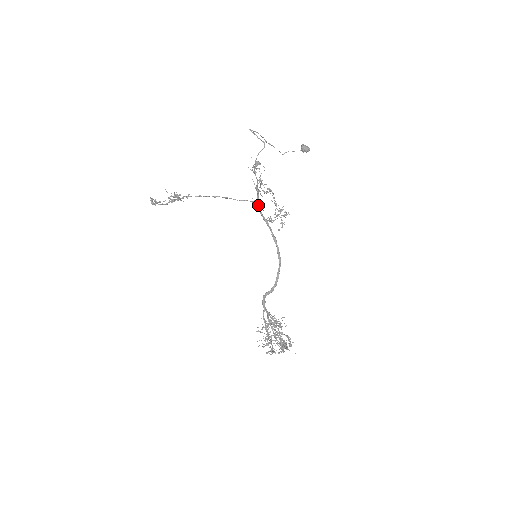
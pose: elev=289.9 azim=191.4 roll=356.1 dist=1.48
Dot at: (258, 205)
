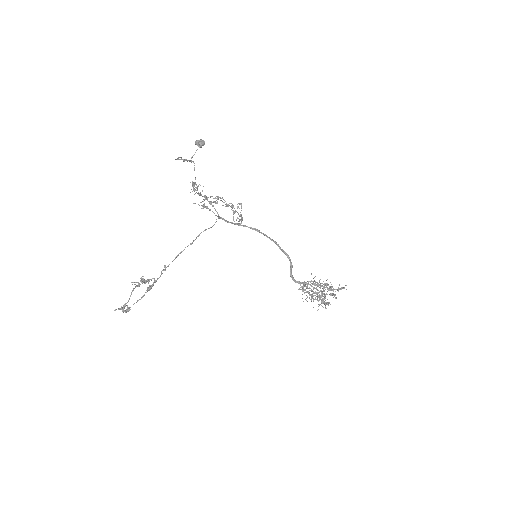
Dot at: (221, 218)
